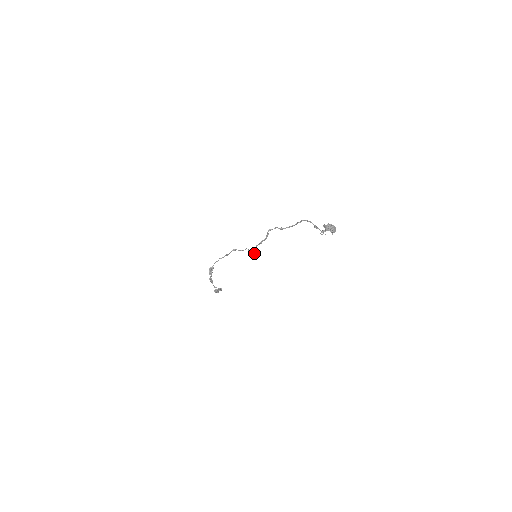
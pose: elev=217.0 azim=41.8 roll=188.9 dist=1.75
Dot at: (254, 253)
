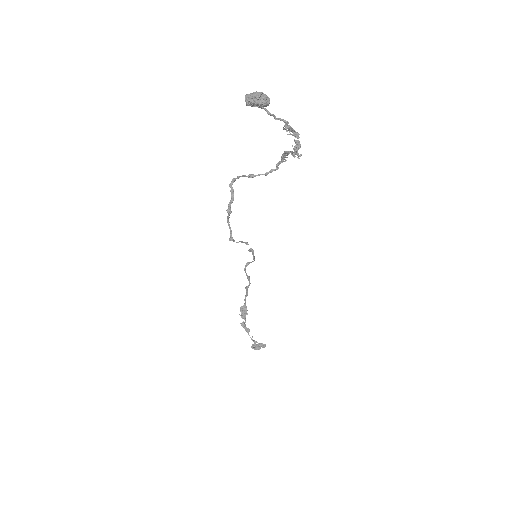
Dot at: (250, 249)
